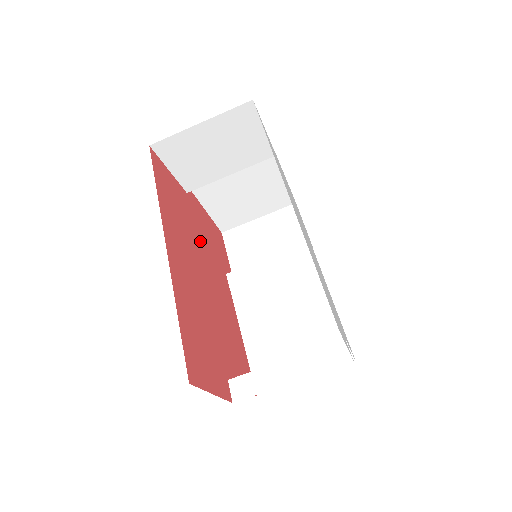
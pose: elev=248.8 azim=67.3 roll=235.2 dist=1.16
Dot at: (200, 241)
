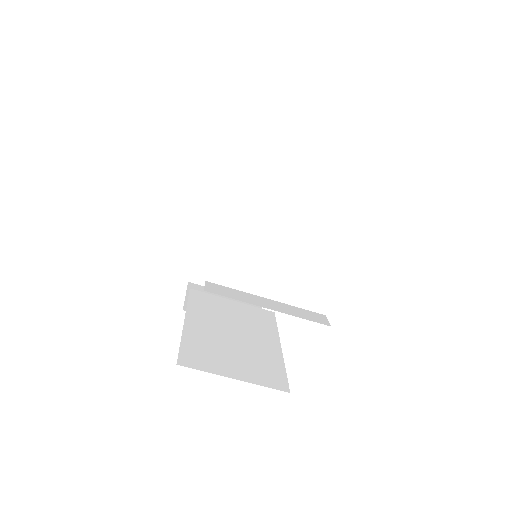
Dot at: occluded
